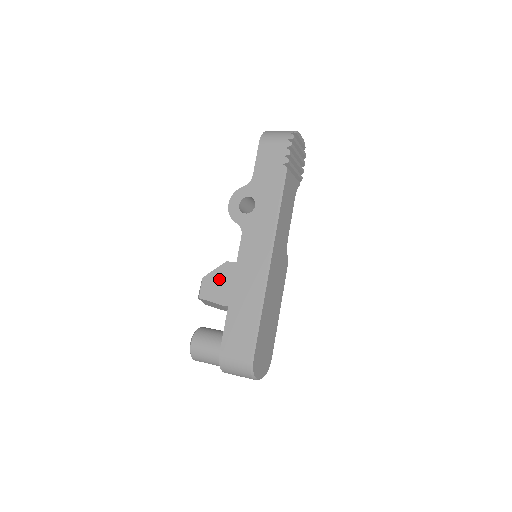
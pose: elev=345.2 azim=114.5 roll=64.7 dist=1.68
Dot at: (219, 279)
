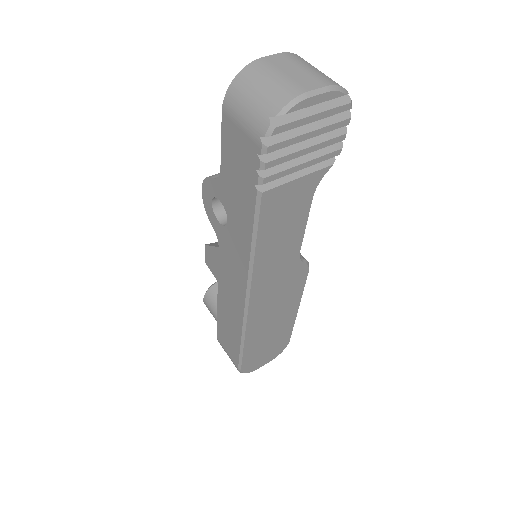
Dot at: (217, 261)
